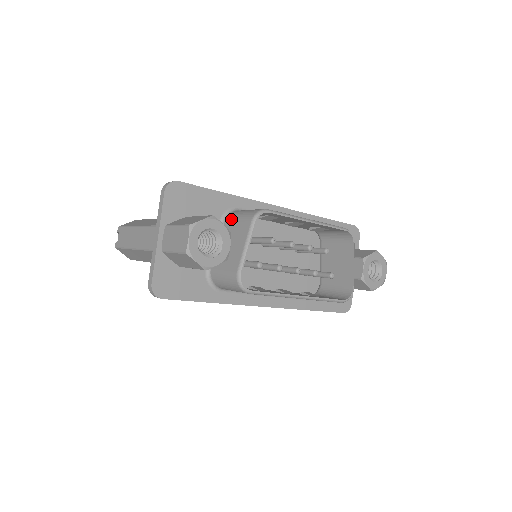
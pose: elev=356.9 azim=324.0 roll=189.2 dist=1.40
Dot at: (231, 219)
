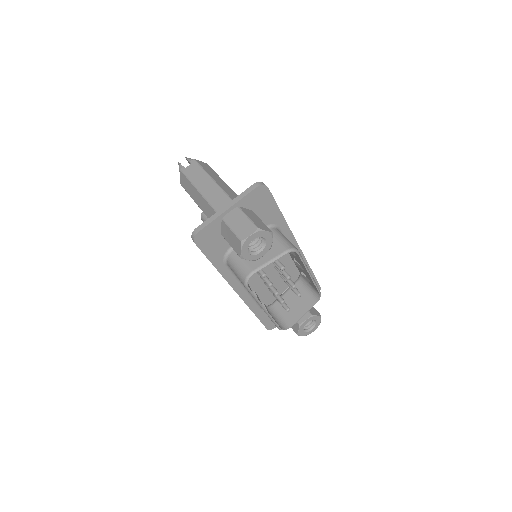
Dot at: occluded
